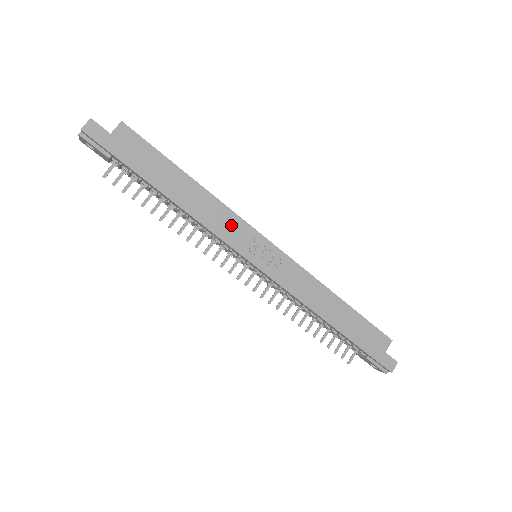
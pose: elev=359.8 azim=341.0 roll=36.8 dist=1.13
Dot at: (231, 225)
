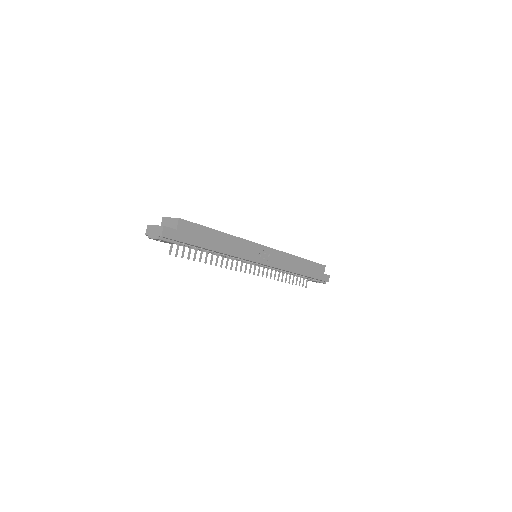
Dot at: (247, 248)
